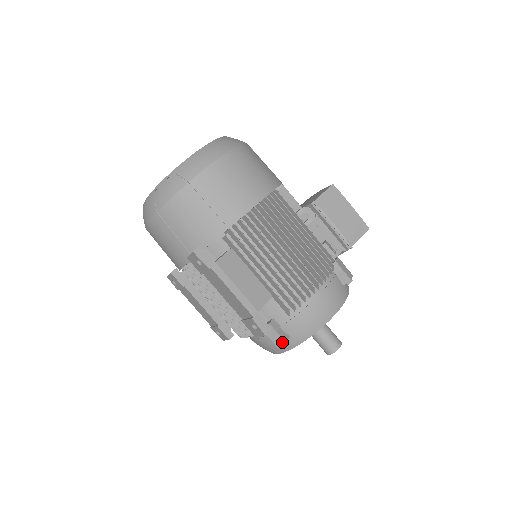
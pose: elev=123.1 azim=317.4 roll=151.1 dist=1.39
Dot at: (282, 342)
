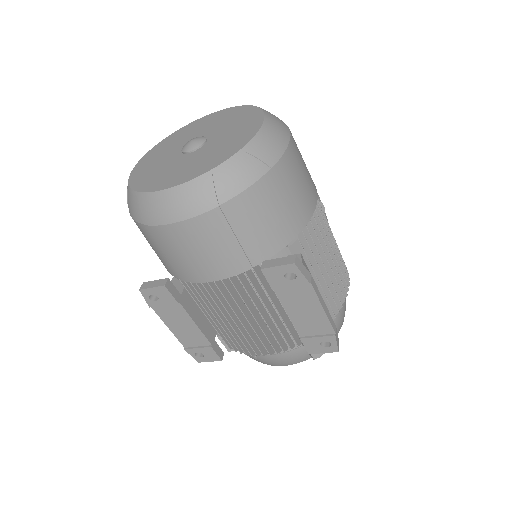
Dot at: (321, 353)
